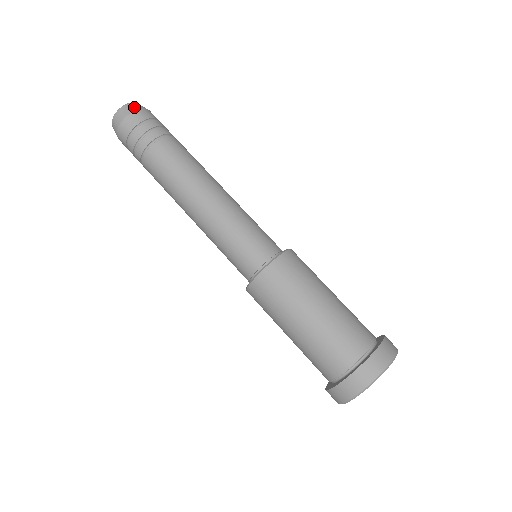
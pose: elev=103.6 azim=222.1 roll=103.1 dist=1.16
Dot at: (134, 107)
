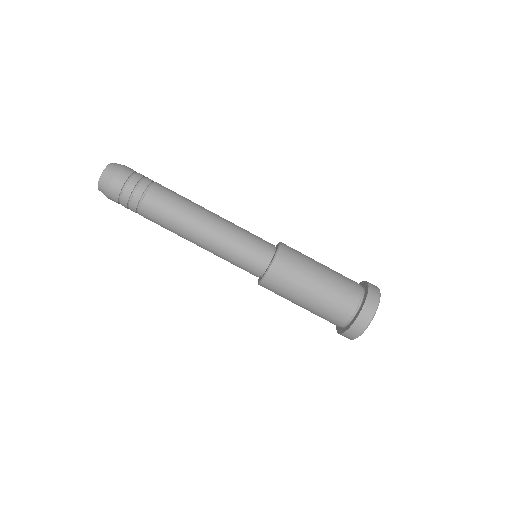
Dot at: (111, 173)
